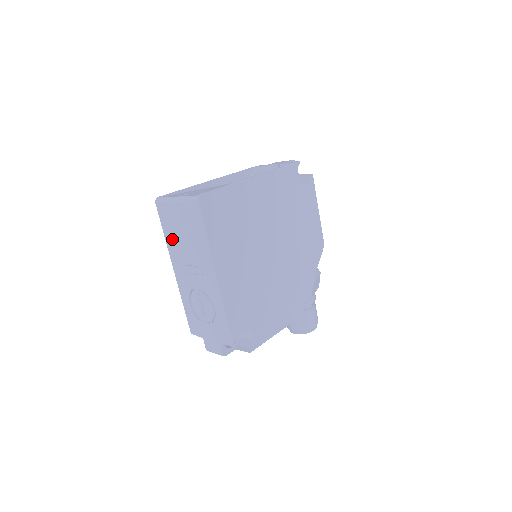
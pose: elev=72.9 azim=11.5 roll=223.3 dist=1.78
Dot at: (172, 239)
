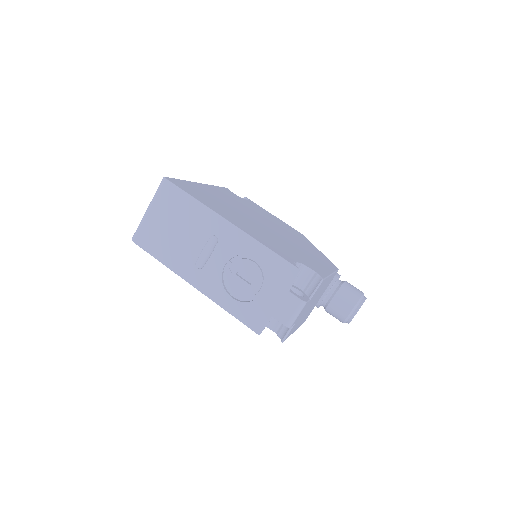
Dot at: (169, 252)
